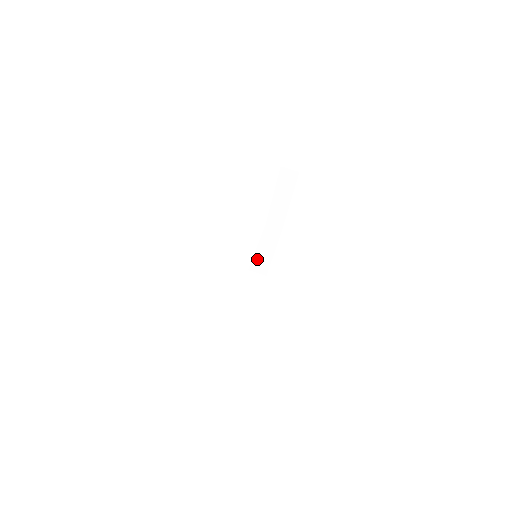
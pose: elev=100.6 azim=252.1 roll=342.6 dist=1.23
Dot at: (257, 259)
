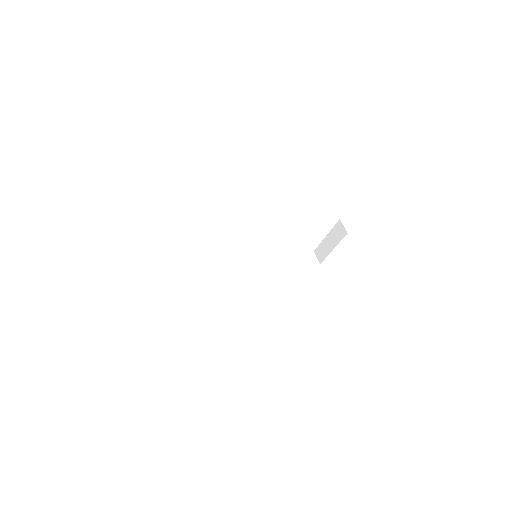
Dot at: (277, 264)
